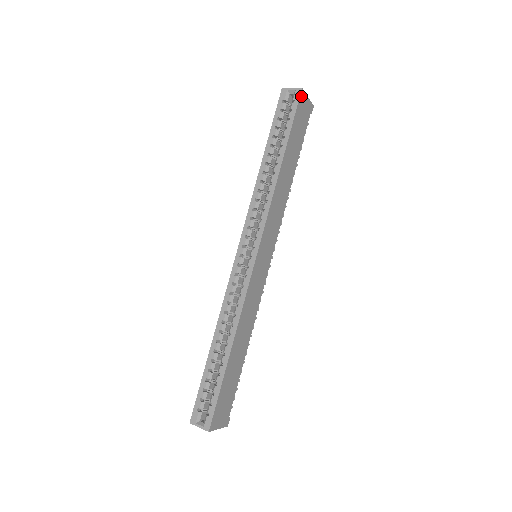
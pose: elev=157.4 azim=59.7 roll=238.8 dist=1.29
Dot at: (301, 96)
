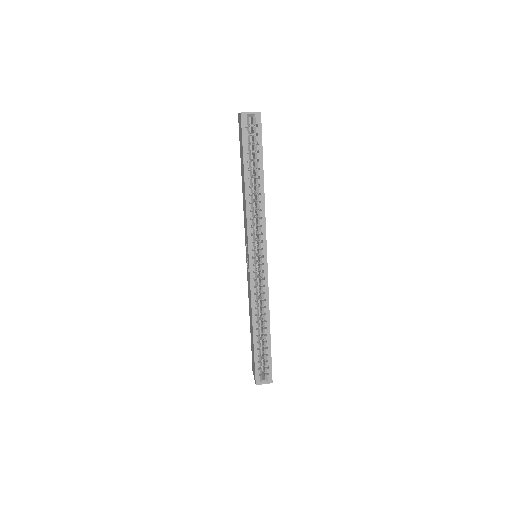
Dot at: (260, 118)
